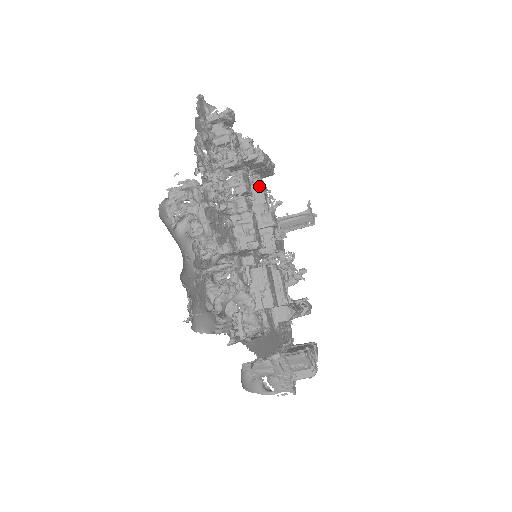
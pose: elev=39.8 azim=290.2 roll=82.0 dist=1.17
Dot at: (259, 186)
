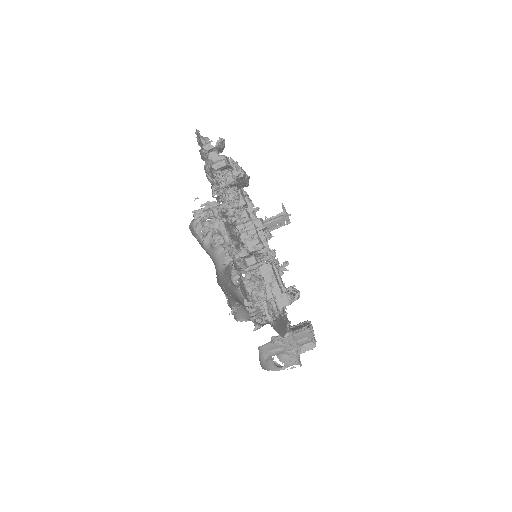
Dot at: (246, 198)
